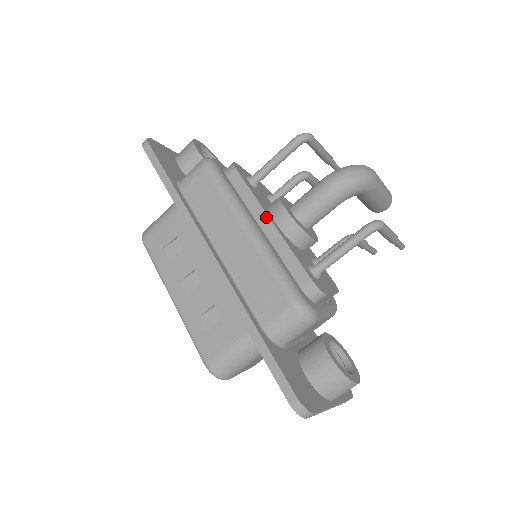
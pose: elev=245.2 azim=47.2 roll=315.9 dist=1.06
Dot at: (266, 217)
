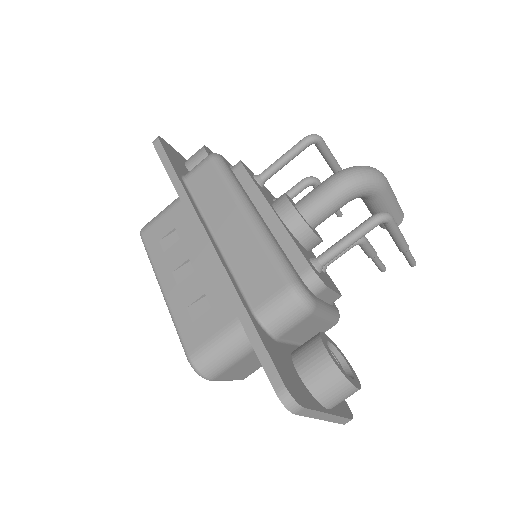
Dot at: (268, 207)
